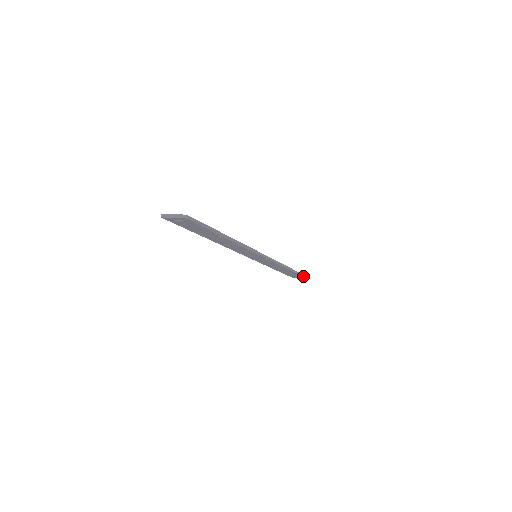
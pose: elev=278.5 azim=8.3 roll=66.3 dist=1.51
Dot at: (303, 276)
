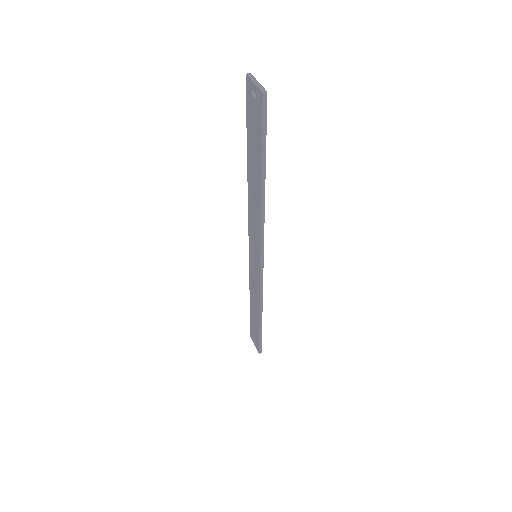
Dot at: (260, 342)
